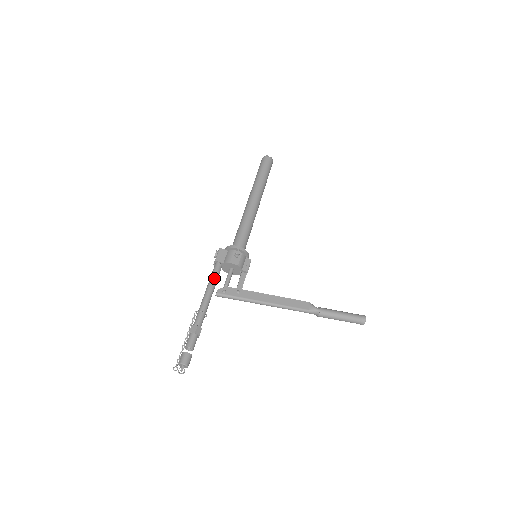
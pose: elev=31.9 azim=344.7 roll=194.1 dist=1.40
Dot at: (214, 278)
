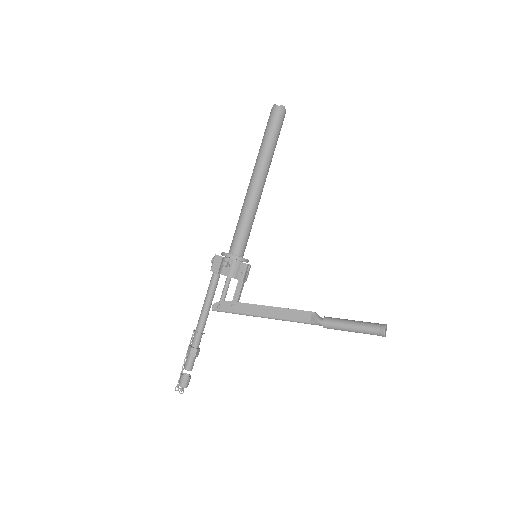
Dot at: (209, 292)
